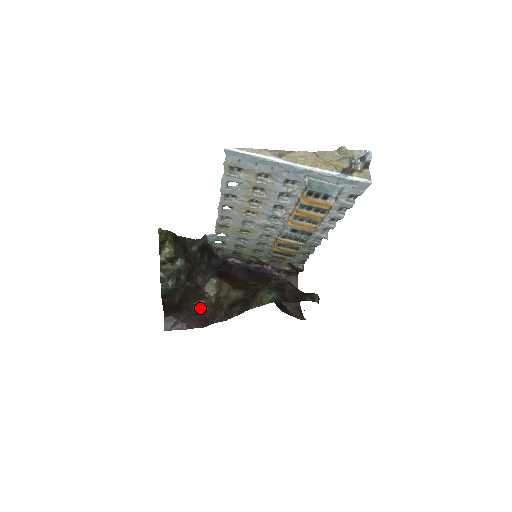
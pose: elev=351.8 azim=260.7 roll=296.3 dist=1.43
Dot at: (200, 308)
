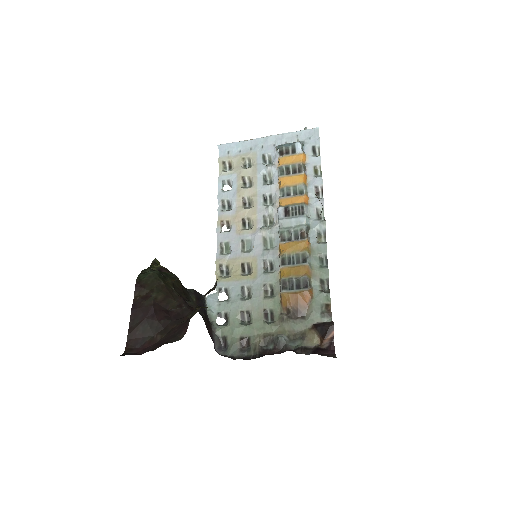
Dot at: (182, 322)
